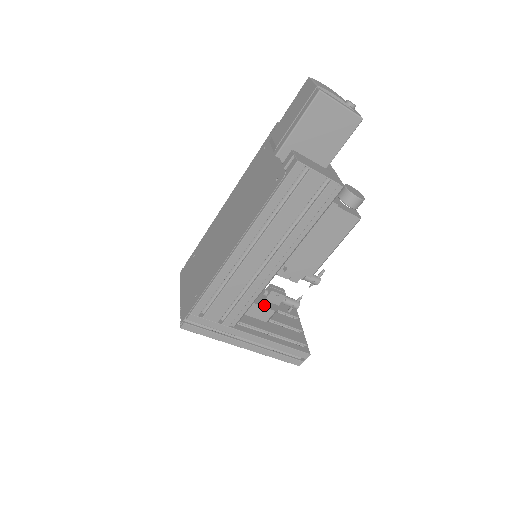
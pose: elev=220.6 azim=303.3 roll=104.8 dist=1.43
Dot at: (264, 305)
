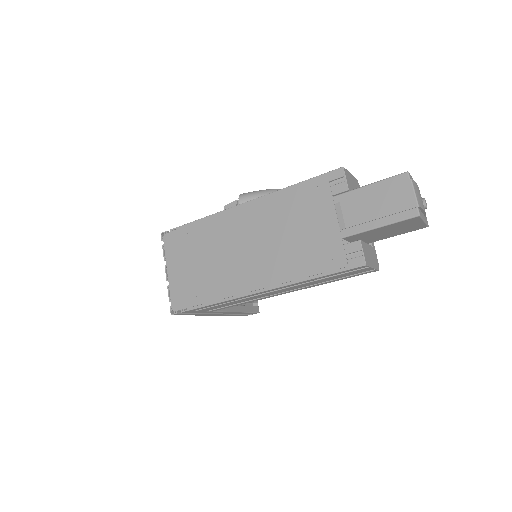
Dot at: occluded
